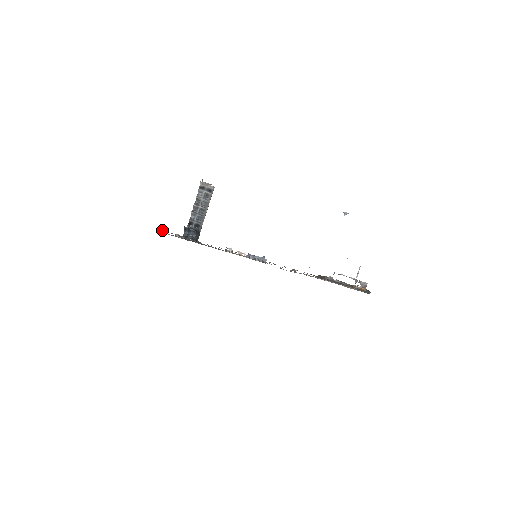
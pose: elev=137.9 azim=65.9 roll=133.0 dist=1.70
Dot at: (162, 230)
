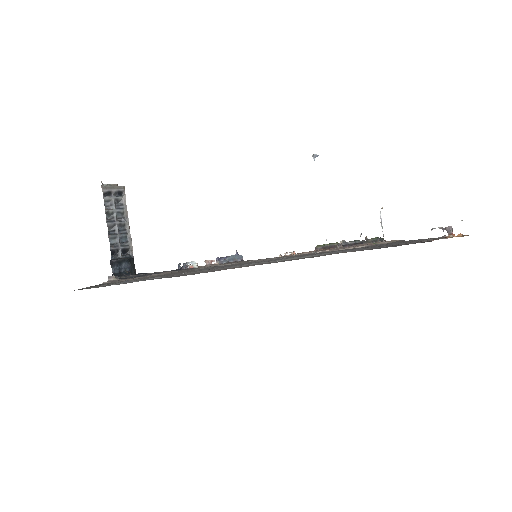
Dot at: (126, 281)
